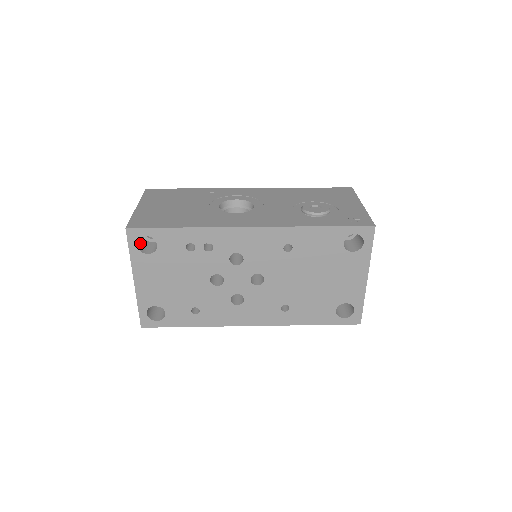
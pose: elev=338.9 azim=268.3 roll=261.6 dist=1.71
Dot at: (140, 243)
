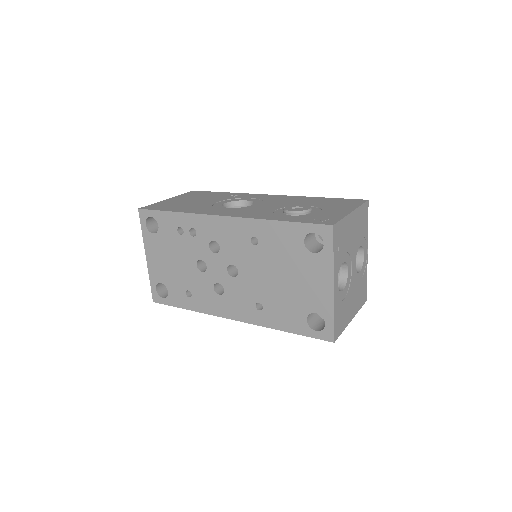
Dot at: (153, 225)
